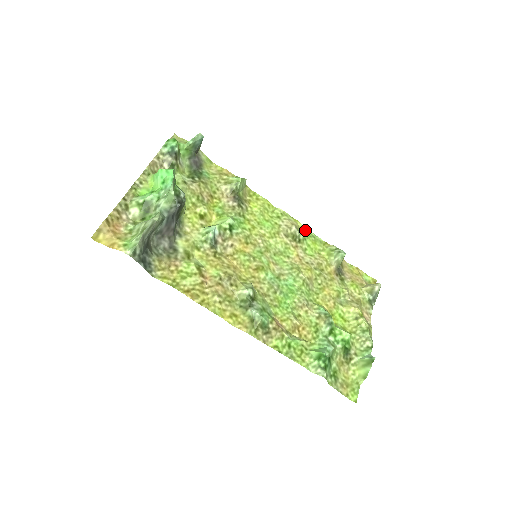
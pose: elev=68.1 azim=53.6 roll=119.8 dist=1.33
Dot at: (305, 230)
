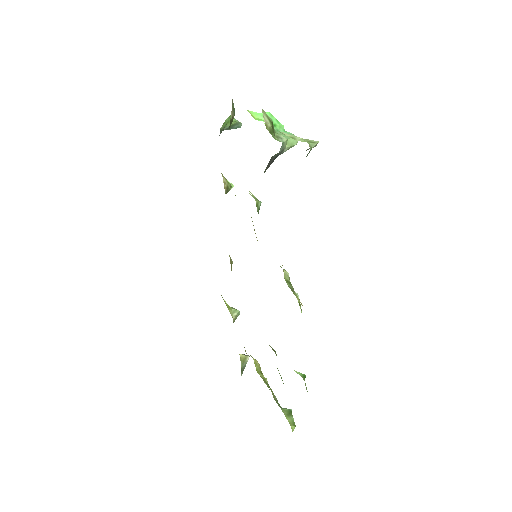
Dot at: occluded
